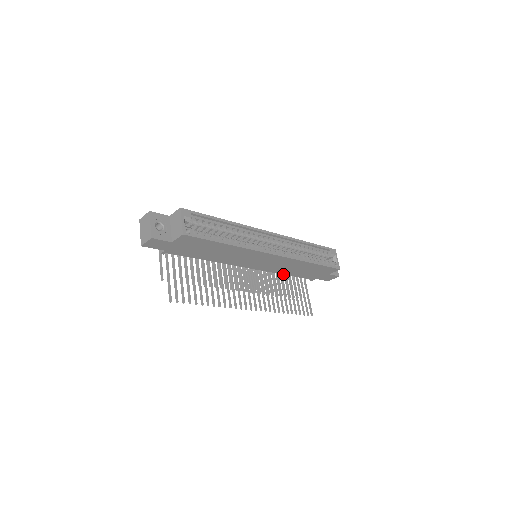
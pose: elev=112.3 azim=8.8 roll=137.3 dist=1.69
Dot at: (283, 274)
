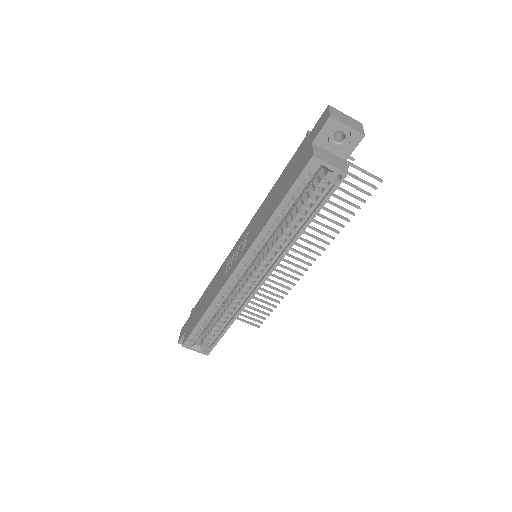
Dot at: occluded
